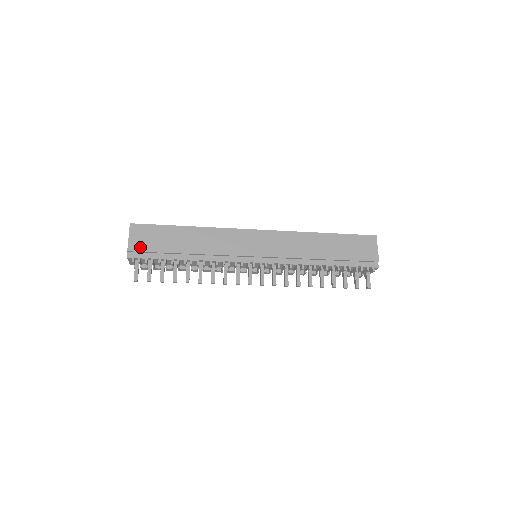
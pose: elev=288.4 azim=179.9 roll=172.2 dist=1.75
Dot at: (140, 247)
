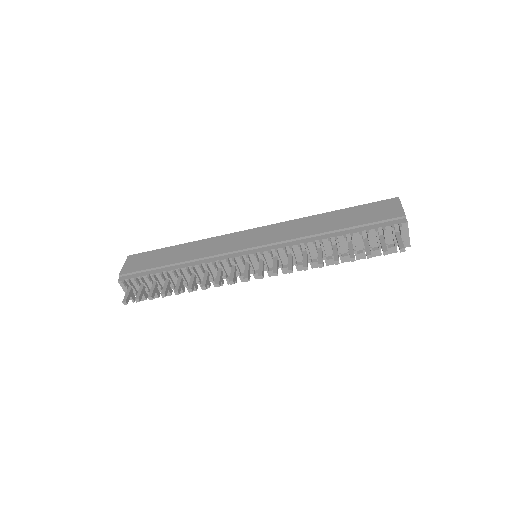
Dot at: (131, 269)
